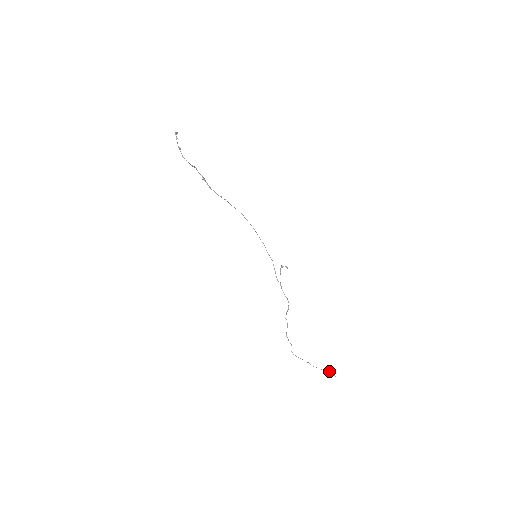
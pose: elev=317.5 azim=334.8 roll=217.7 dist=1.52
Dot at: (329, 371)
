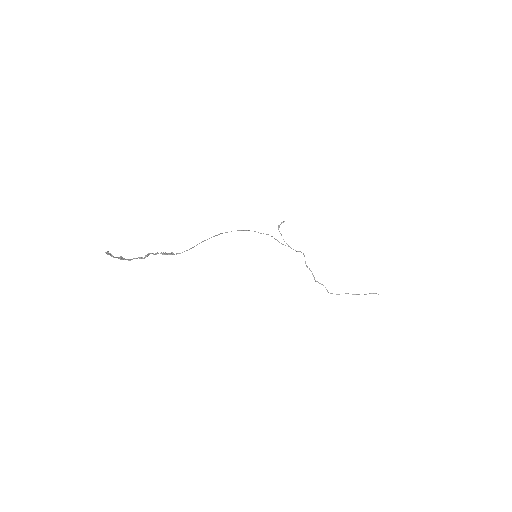
Dot at: occluded
